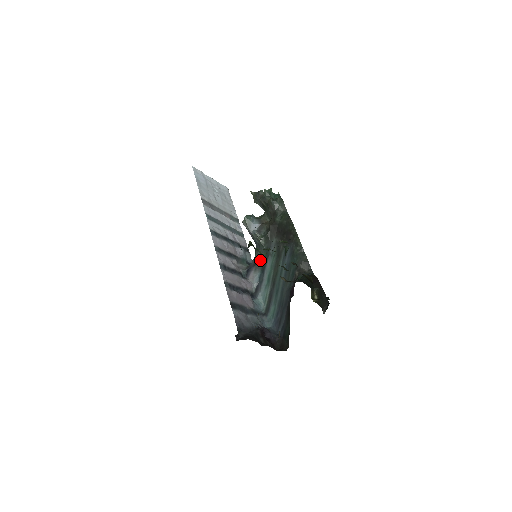
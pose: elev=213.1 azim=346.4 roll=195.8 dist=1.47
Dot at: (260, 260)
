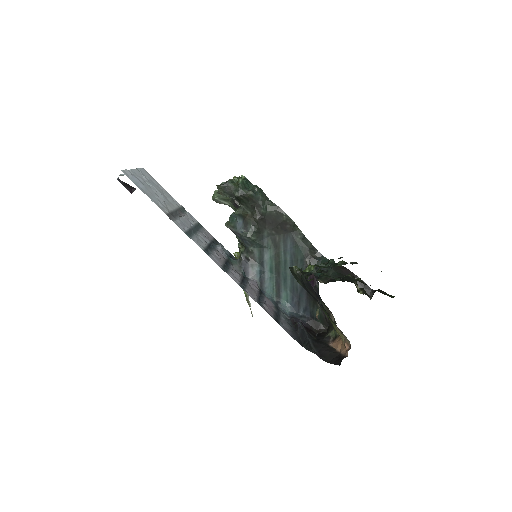
Dot at: (255, 255)
